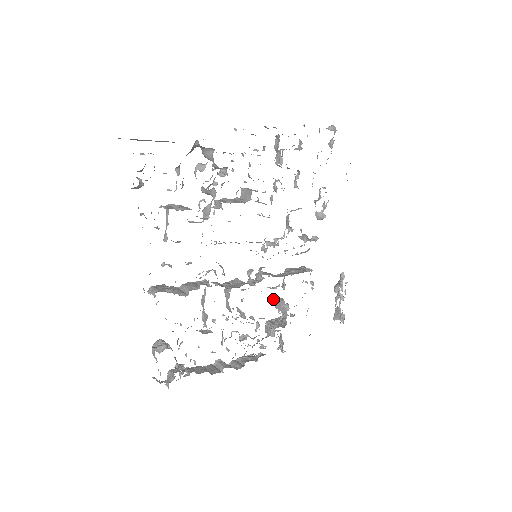
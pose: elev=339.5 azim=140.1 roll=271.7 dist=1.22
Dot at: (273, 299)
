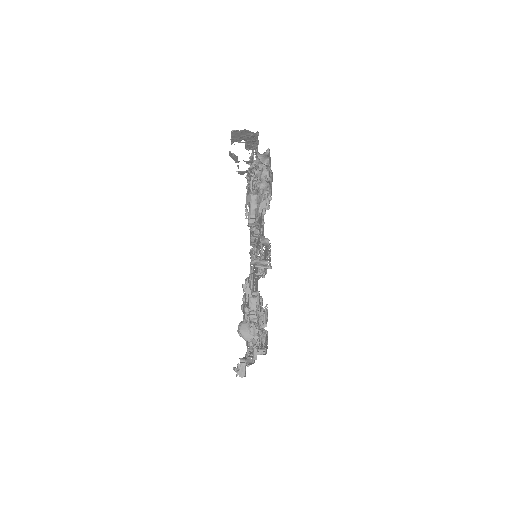
Dot at: occluded
